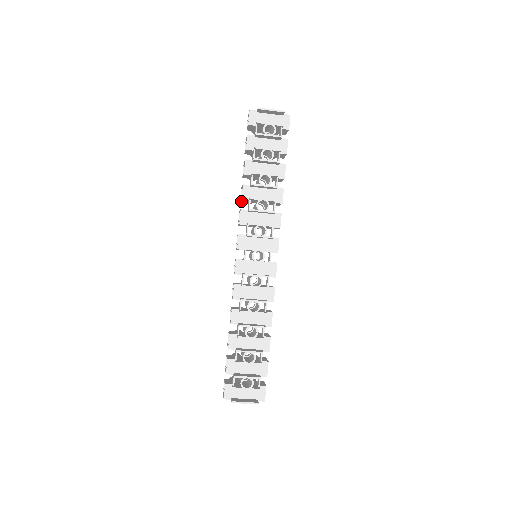
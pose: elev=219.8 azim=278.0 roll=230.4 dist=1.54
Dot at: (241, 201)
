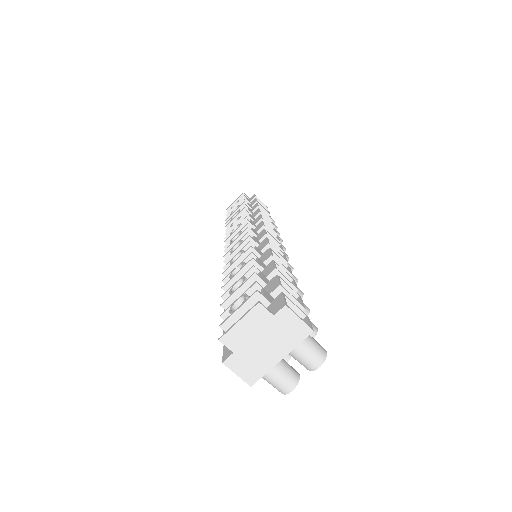
Dot at: occluded
